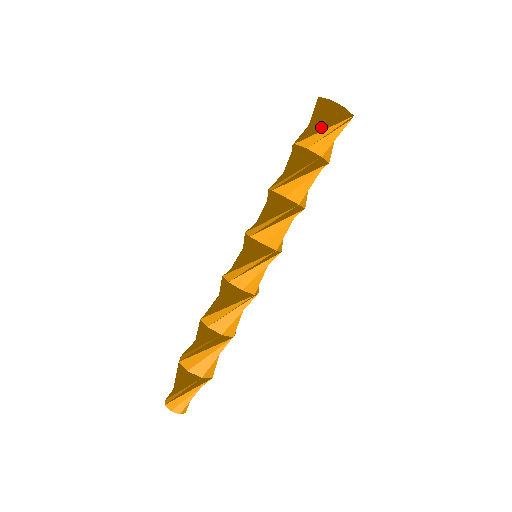
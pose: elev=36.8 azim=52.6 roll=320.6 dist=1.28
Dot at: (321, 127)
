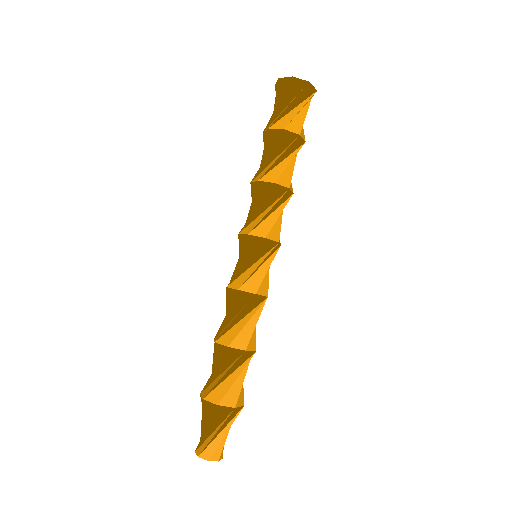
Dot at: occluded
